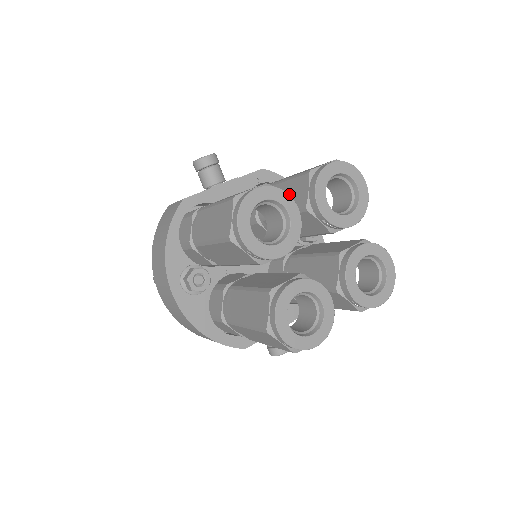
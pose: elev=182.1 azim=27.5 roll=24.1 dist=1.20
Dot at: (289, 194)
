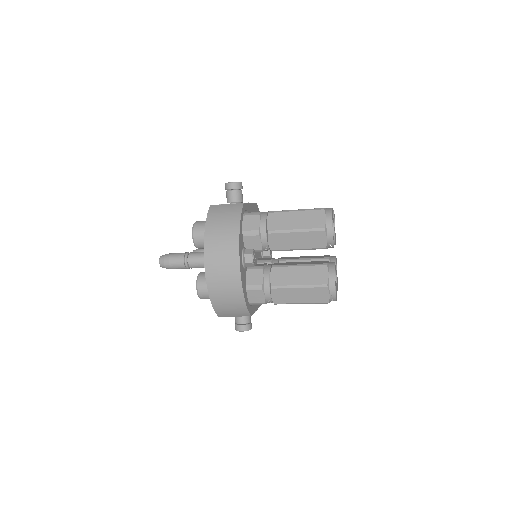
Dot at: occluded
